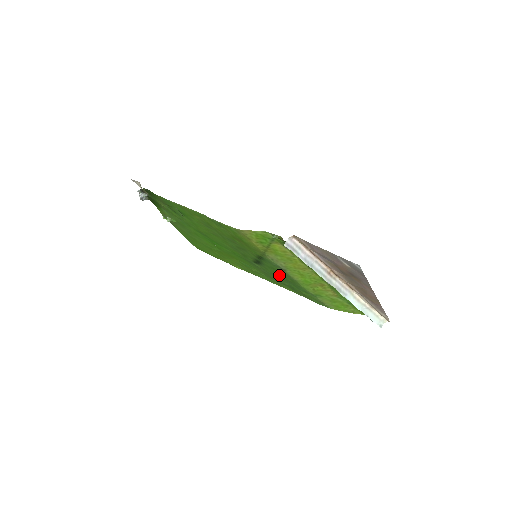
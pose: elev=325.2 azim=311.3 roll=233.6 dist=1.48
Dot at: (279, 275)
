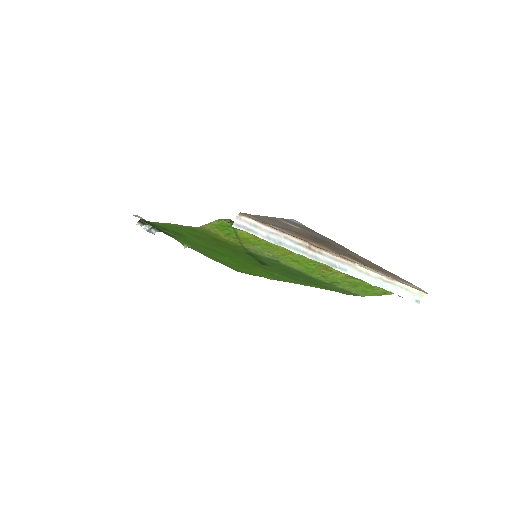
Dot at: (286, 271)
